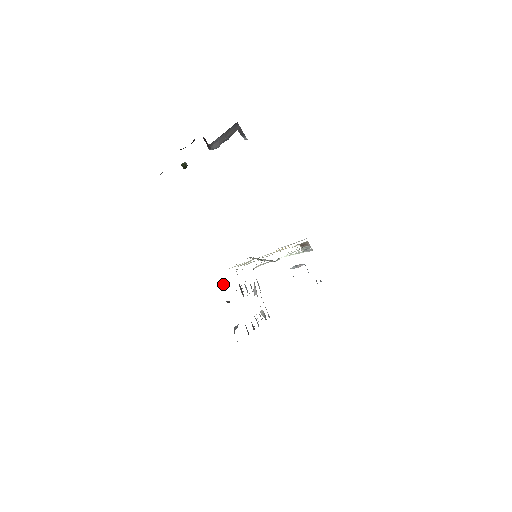
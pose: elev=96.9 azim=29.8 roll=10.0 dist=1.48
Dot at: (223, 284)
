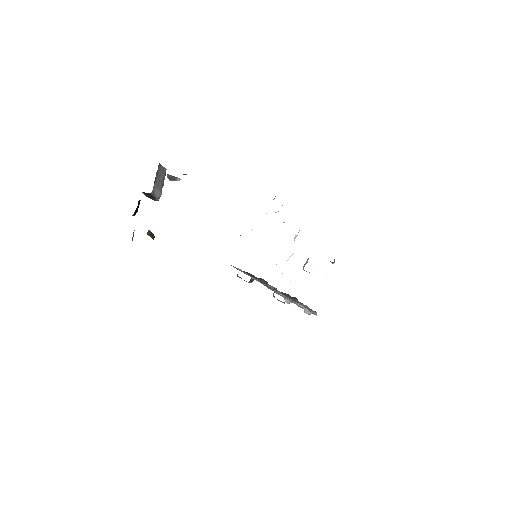
Dot at: occluded
